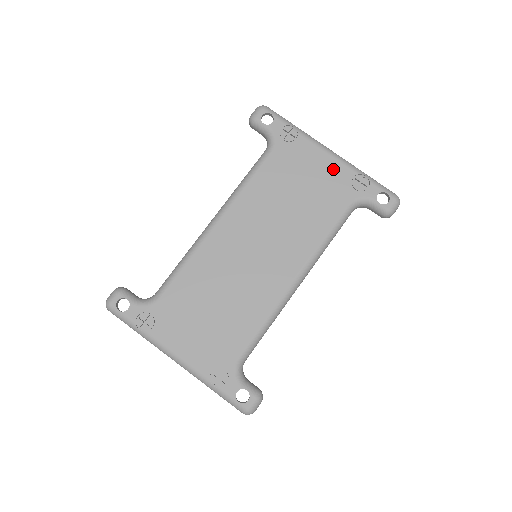
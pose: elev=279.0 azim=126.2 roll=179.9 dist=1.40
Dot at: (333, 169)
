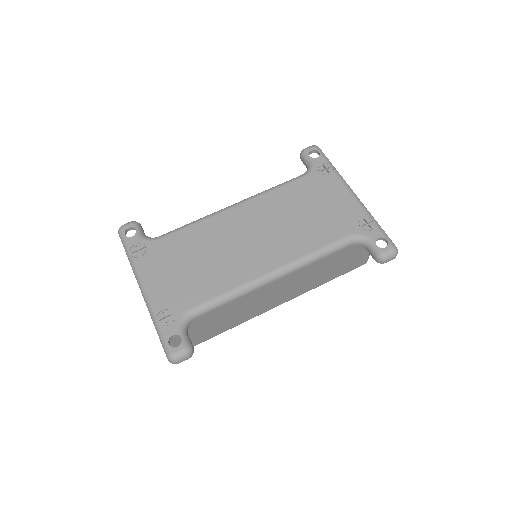
Dot at: (349, 205)
